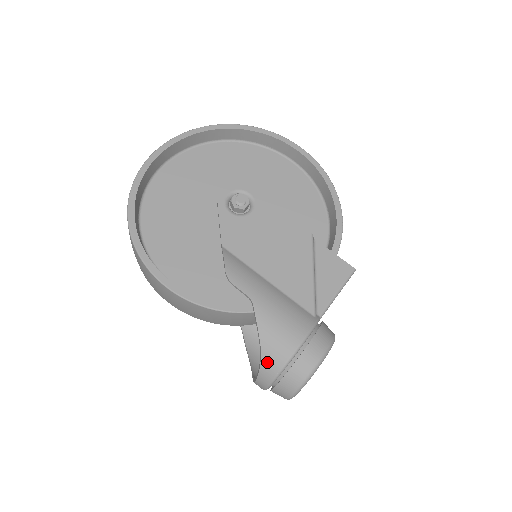
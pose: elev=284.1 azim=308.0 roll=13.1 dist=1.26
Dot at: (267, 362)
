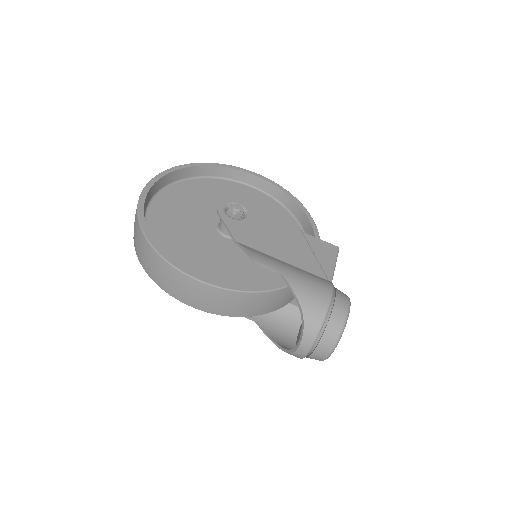
Dot at: (309, 319)
